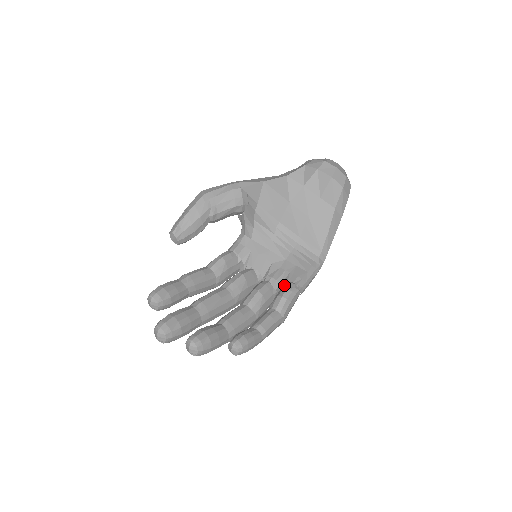
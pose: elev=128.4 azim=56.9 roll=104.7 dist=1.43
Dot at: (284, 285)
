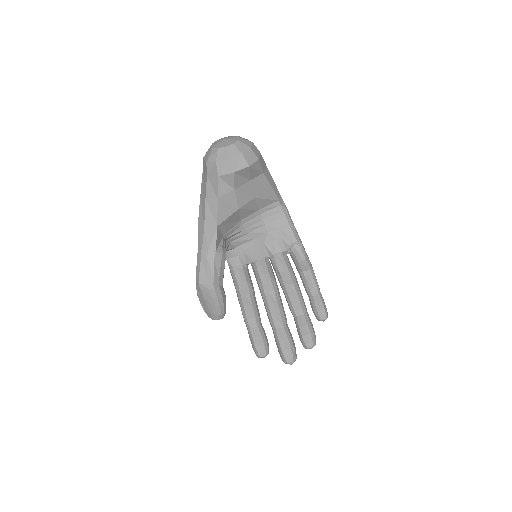
Dot at: (291, 251)
